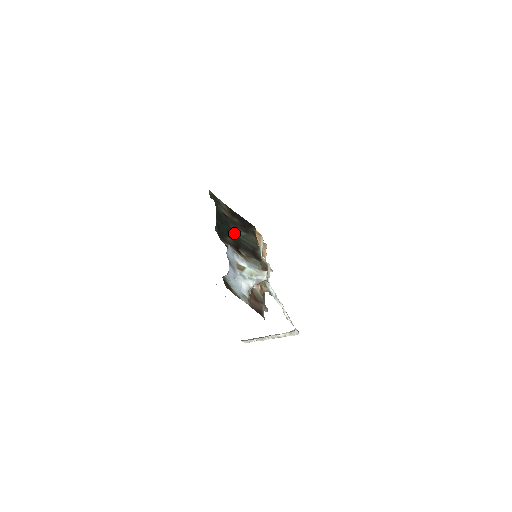
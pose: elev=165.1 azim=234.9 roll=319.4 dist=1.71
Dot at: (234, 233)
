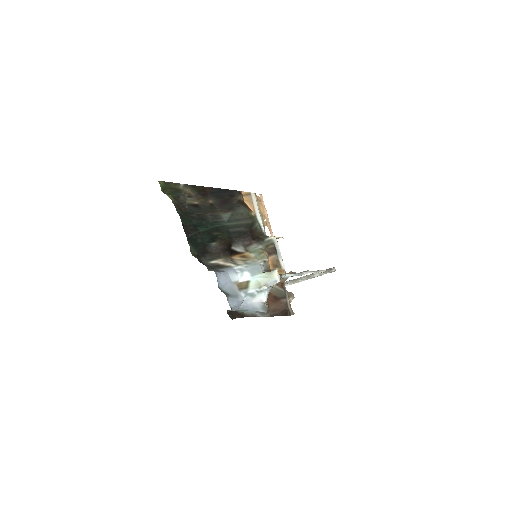
Dot at: (216, 226)
